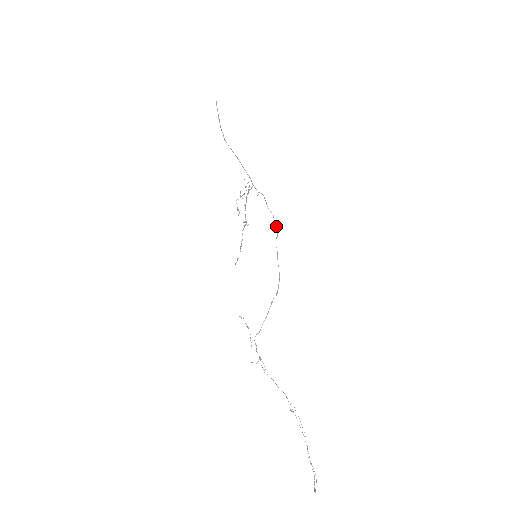
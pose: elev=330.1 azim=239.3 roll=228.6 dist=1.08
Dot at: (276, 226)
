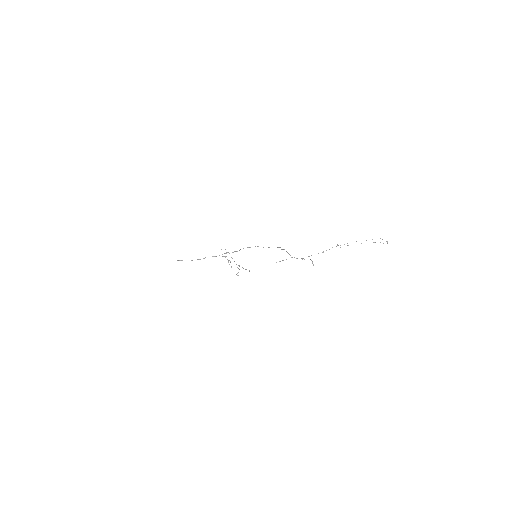
Dot at: occluded
